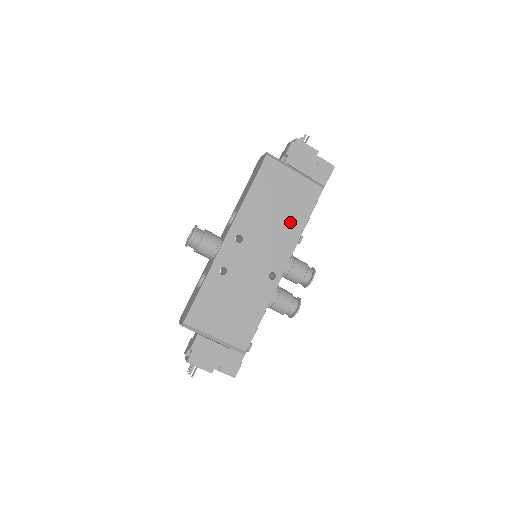
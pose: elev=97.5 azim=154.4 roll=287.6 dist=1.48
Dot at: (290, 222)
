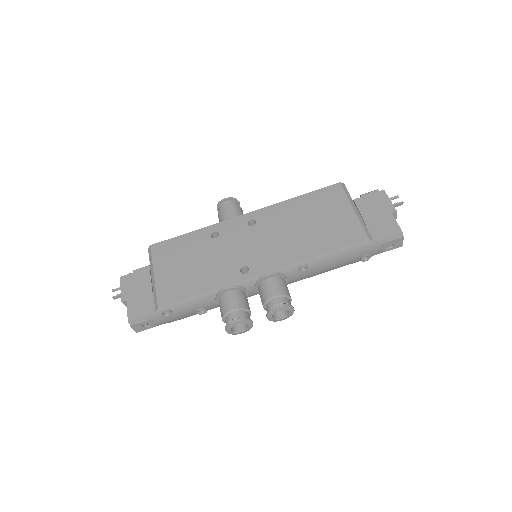
Dot at: (307, 242)
